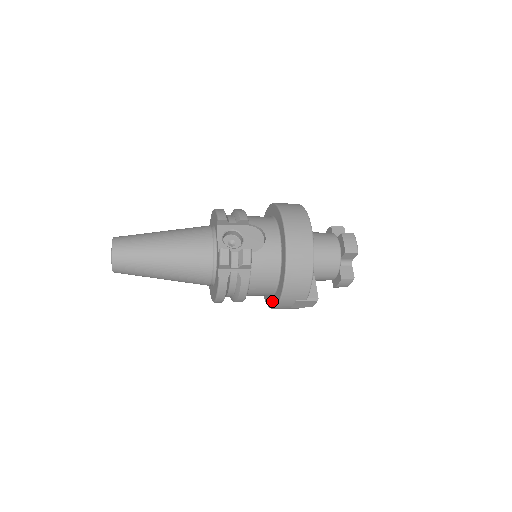
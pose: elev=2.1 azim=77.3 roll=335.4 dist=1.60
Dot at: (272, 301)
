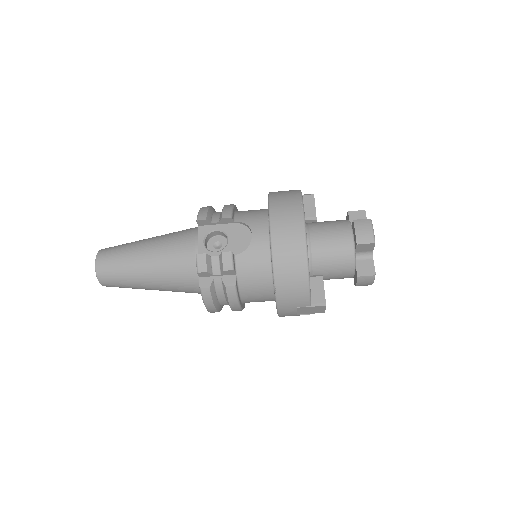
Dot at: occluded
